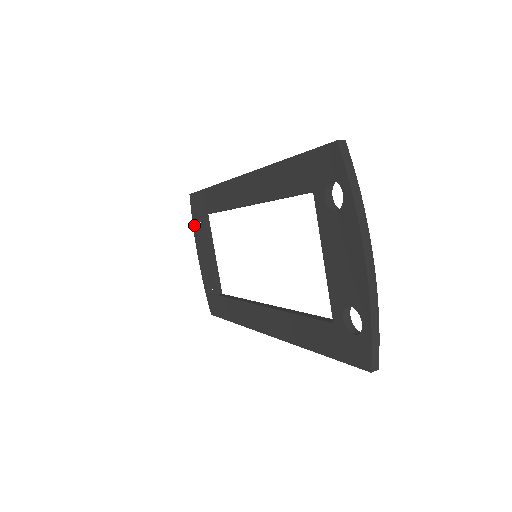
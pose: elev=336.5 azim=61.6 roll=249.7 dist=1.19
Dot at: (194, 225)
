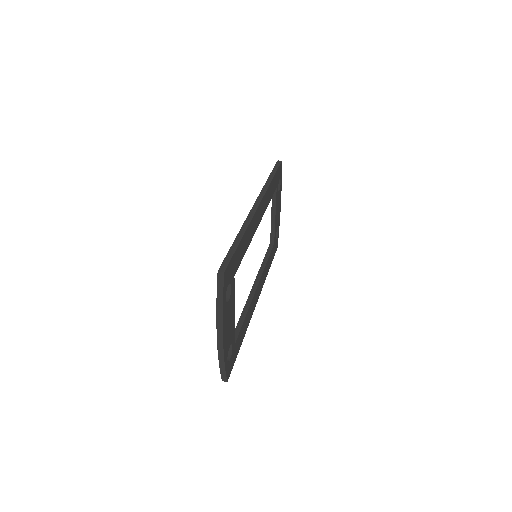
Dot at: occluded
